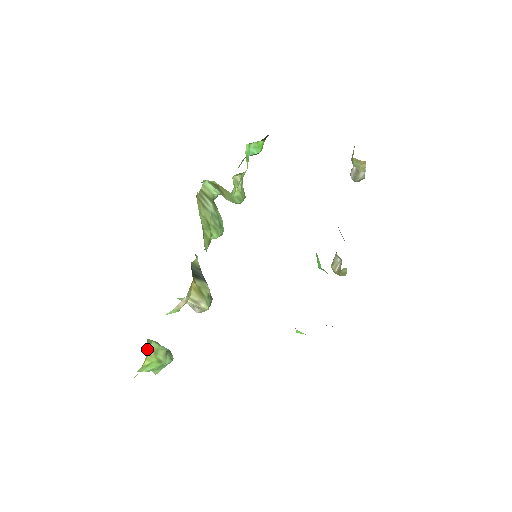
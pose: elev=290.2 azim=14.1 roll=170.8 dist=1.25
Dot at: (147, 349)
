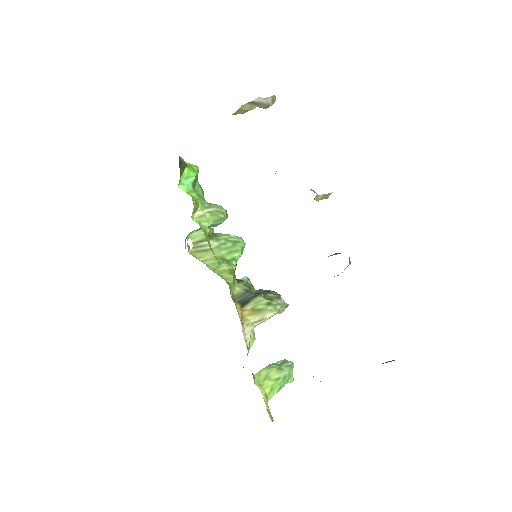
Dot at: (258, 383)
